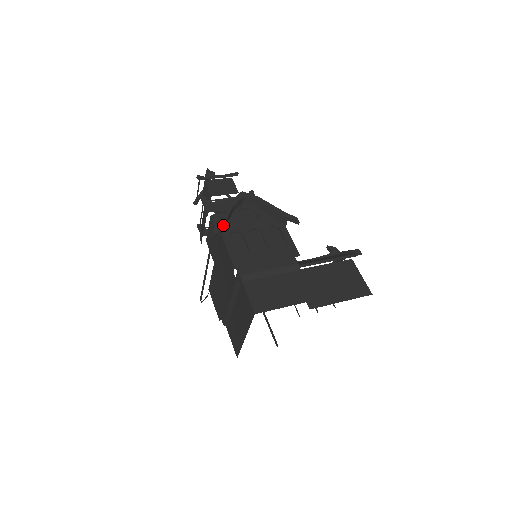
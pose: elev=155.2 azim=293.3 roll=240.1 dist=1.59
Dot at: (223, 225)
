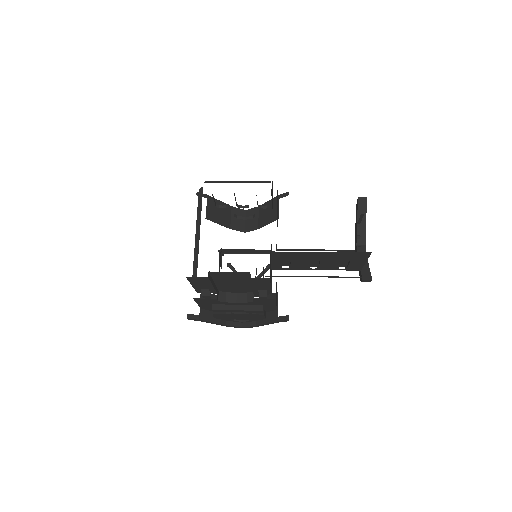
Dot at: (210, 196)
